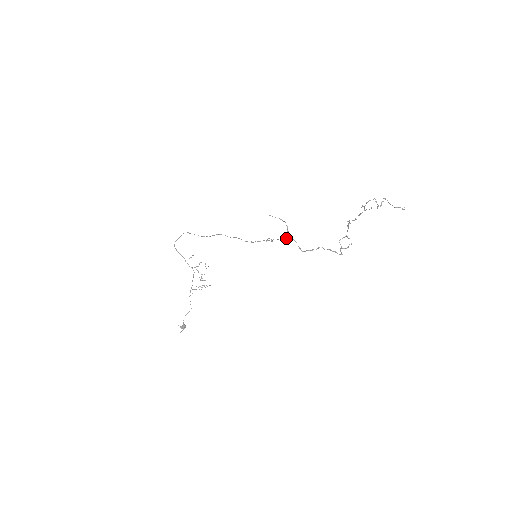
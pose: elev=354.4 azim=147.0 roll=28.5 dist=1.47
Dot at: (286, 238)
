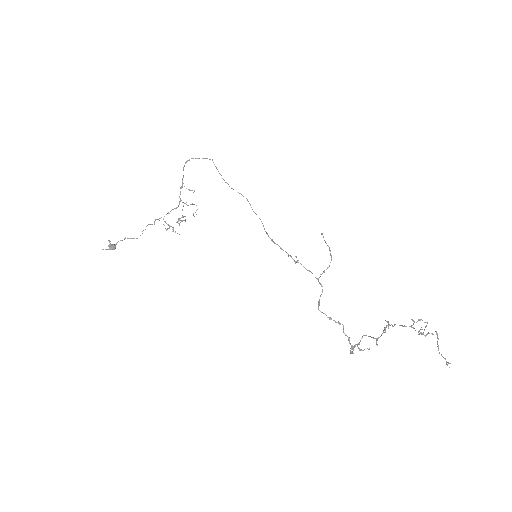
Dot at: occluded
